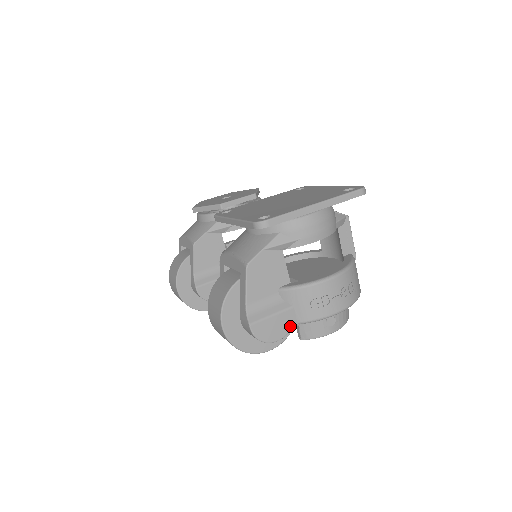
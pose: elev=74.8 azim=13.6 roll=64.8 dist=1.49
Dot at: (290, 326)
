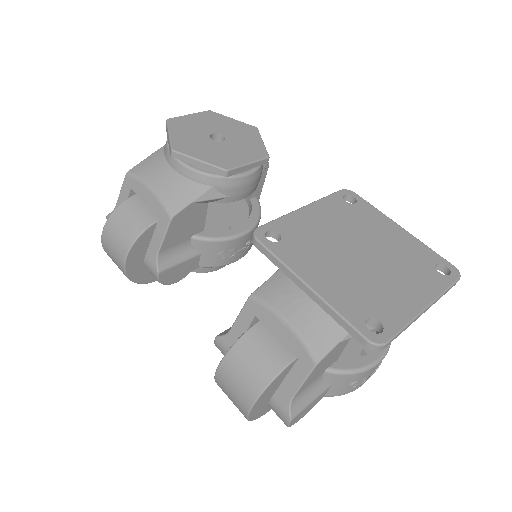
Dot at: (317, 402)
